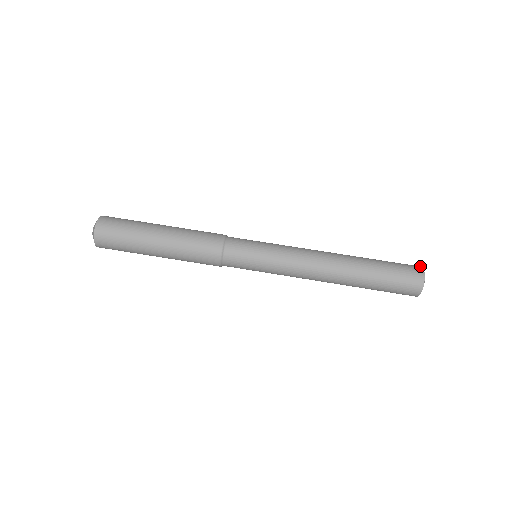
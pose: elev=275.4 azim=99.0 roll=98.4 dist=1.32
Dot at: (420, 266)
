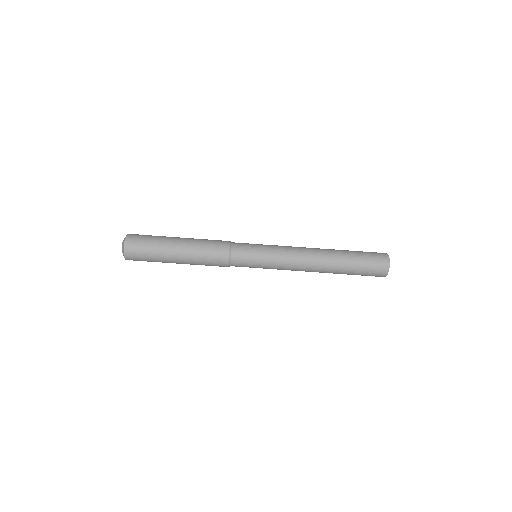
Dot at: (386, 253)
